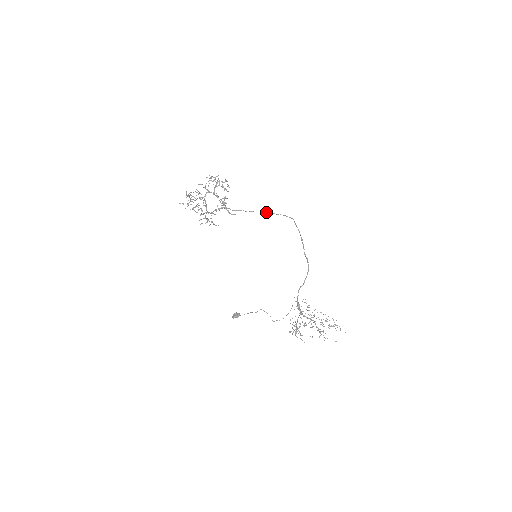
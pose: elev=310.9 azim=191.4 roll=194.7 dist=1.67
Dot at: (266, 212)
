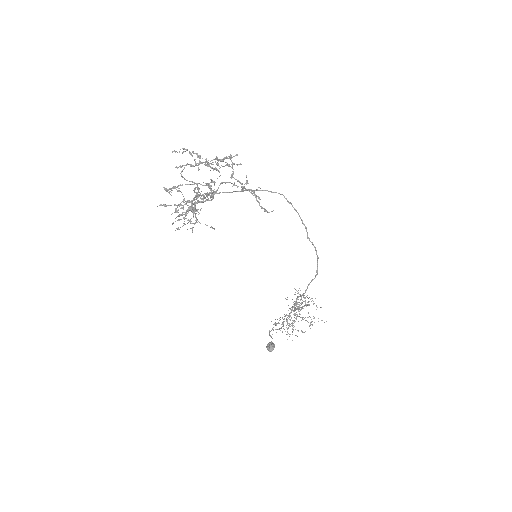
Dot at: (244, 190)
